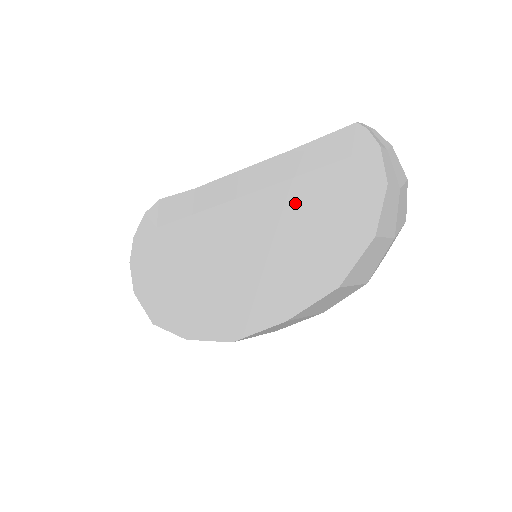
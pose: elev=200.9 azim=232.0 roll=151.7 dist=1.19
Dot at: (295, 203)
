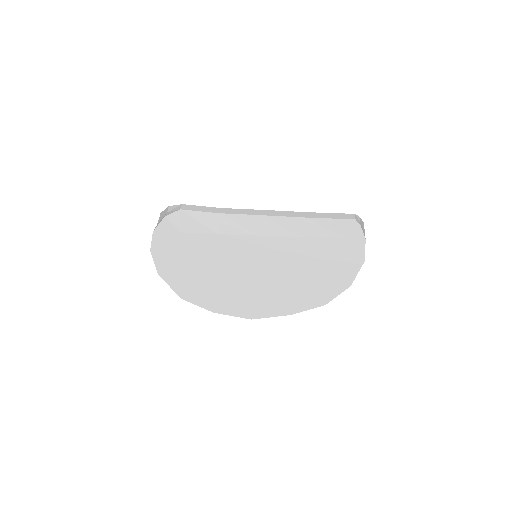
Dot at: (306, 254)
